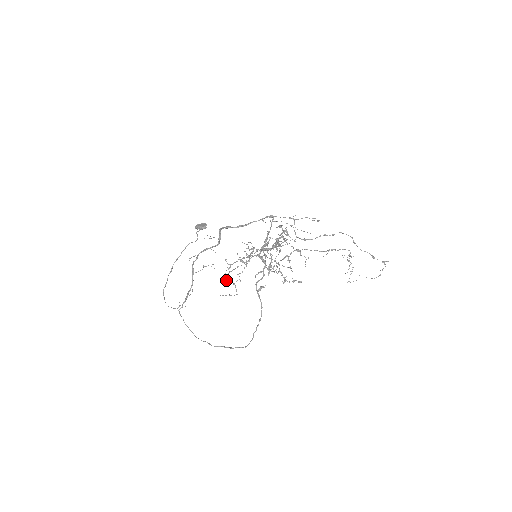
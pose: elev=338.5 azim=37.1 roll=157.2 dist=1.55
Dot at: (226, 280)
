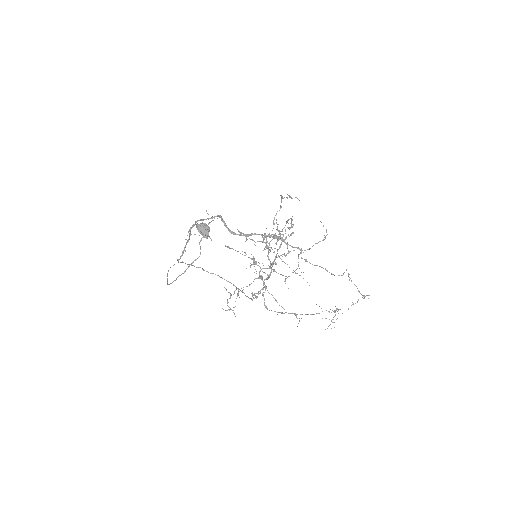
Dot at: occluded
